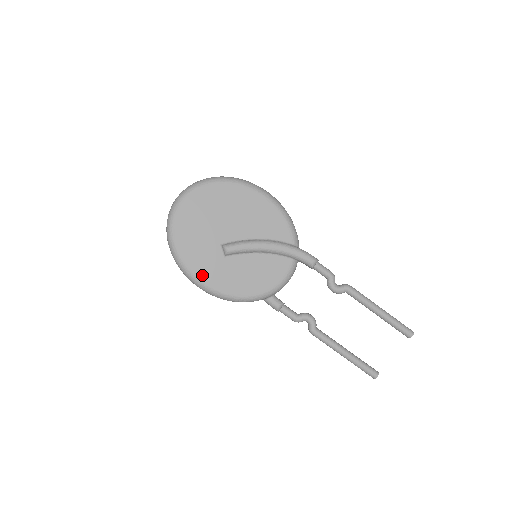
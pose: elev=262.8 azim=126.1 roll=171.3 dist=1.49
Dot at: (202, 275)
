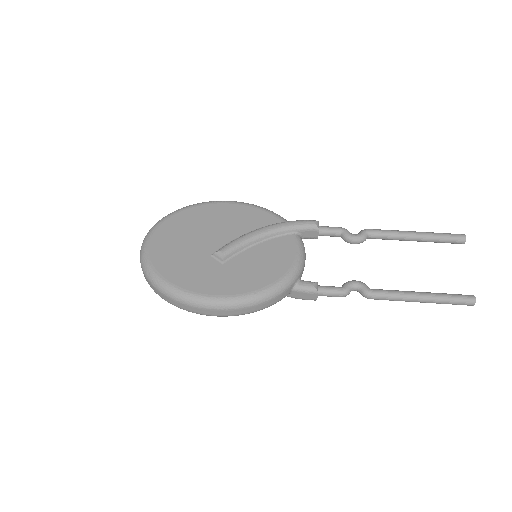
Dot at: (209, 290)
